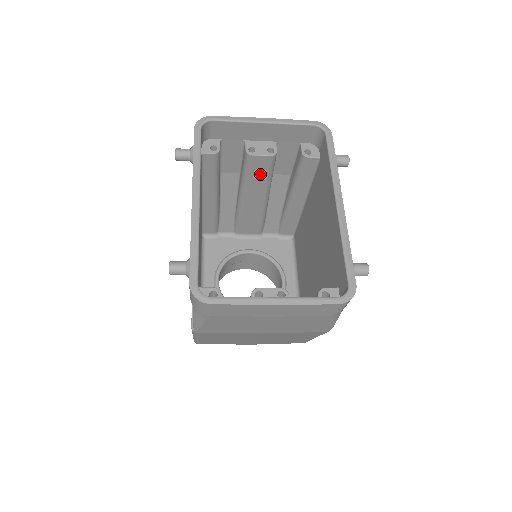
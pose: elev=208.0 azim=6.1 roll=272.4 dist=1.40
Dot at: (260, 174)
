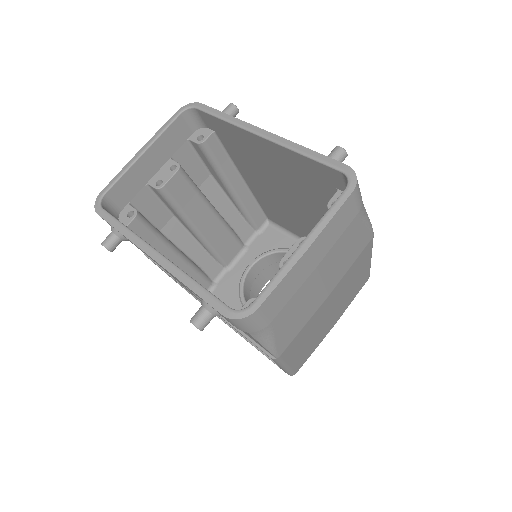
Dot at: (187, 196)
